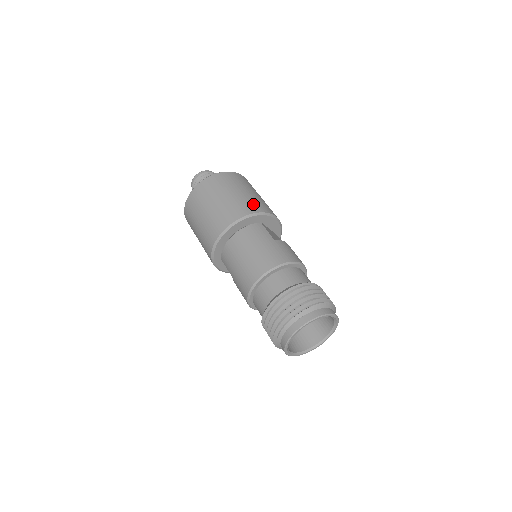
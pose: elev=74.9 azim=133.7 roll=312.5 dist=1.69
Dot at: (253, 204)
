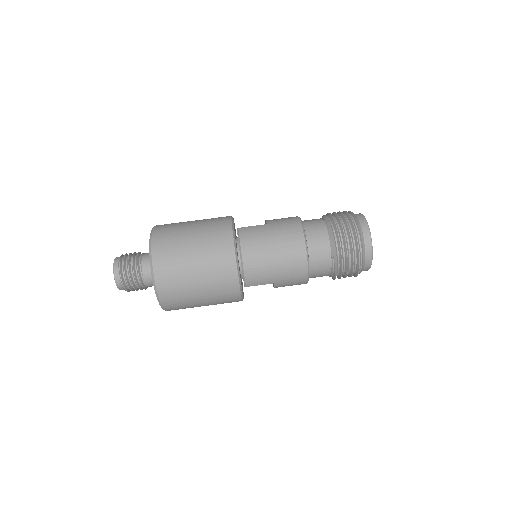
Dot at: (217, 223)
